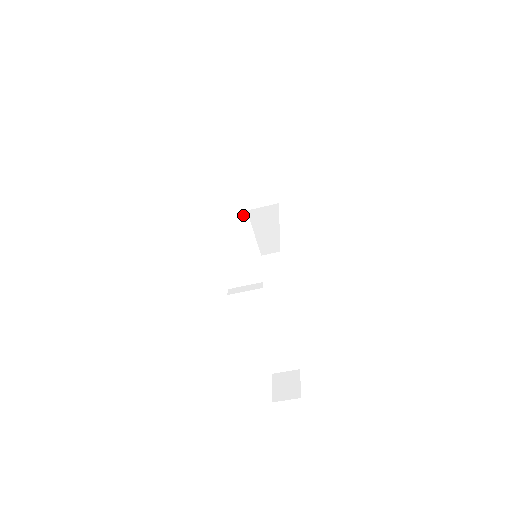
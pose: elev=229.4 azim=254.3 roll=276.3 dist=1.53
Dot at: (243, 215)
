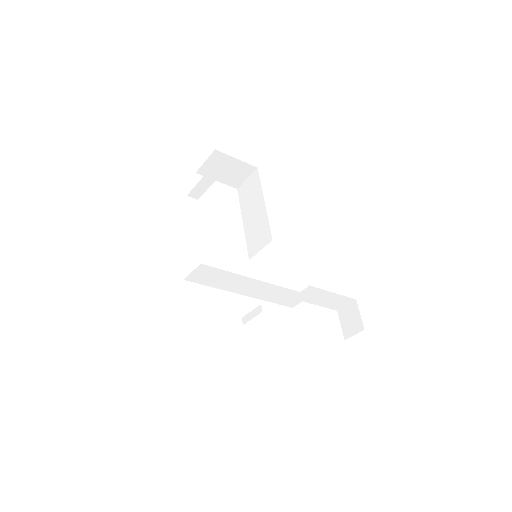
Dot at: (210, 269)
